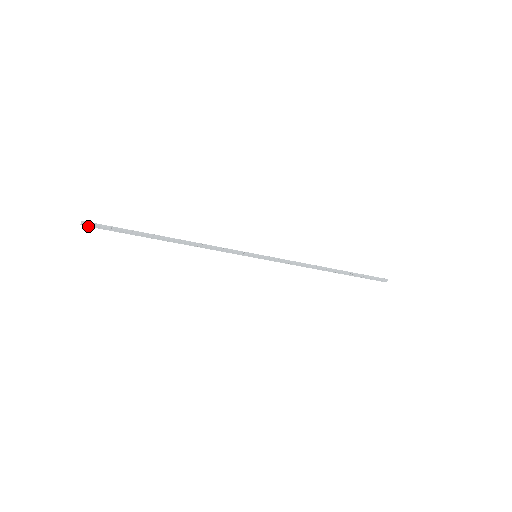
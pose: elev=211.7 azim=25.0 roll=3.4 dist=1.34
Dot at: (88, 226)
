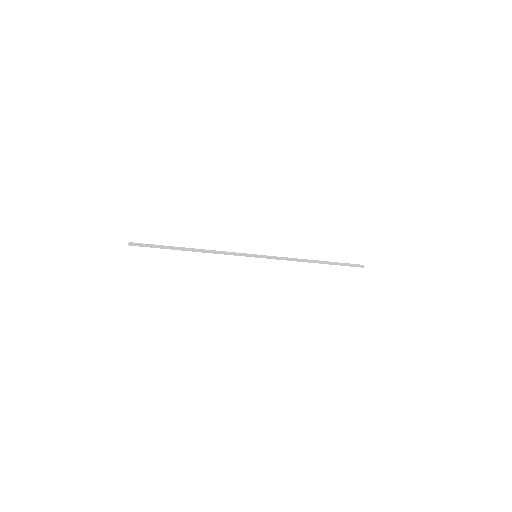
Dot at: occluded
